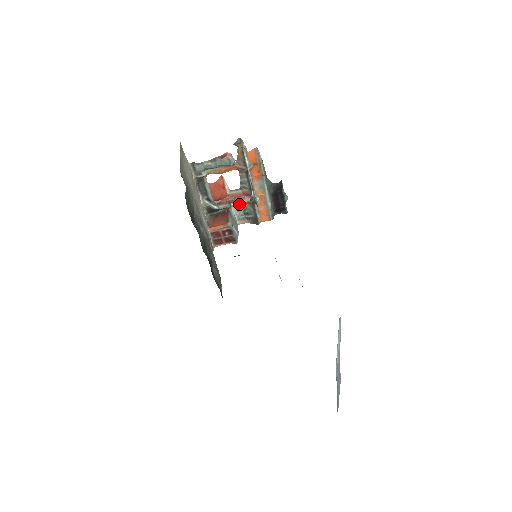
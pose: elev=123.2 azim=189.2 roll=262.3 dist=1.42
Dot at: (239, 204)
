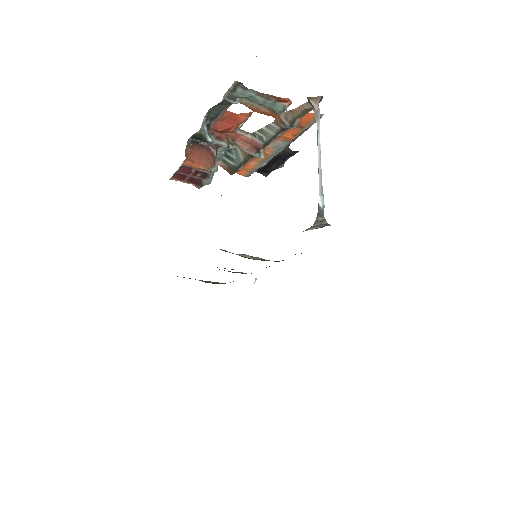
Dot at: occluded
